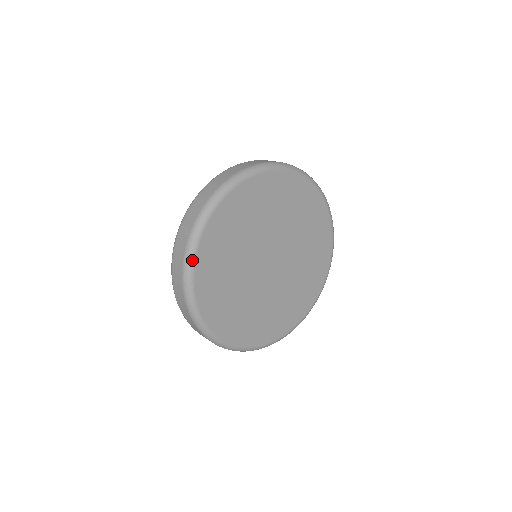
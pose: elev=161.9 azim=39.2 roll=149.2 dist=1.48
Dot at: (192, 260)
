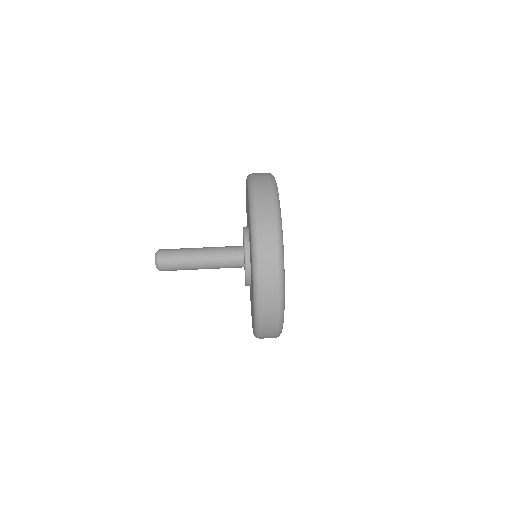
Dot at: (283, 255)
